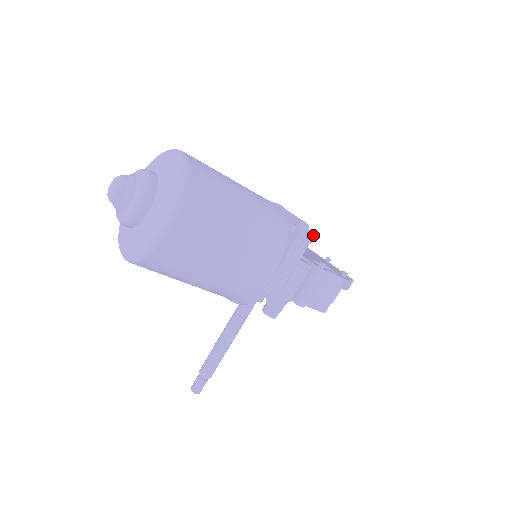
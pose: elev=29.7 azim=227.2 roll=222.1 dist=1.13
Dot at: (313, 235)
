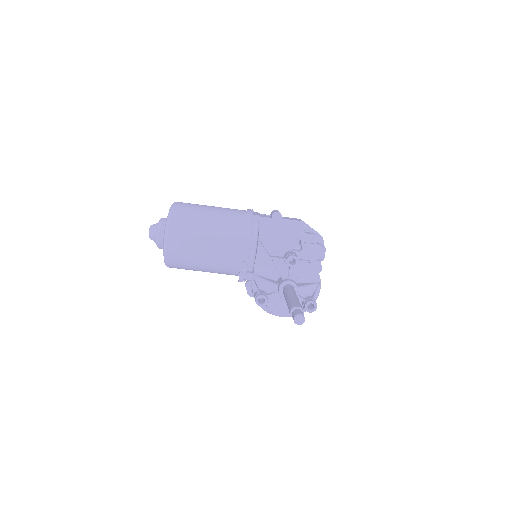
Dot at: occluded
